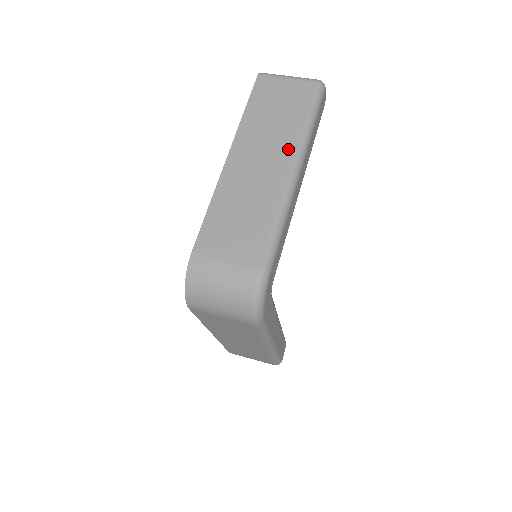
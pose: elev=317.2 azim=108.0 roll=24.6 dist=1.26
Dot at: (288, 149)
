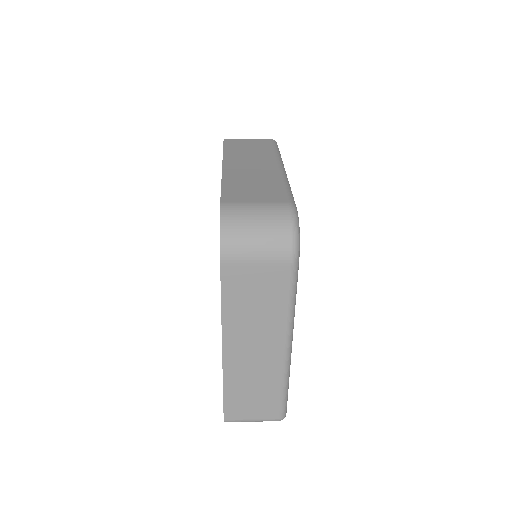
Dot at: (270, 160)
